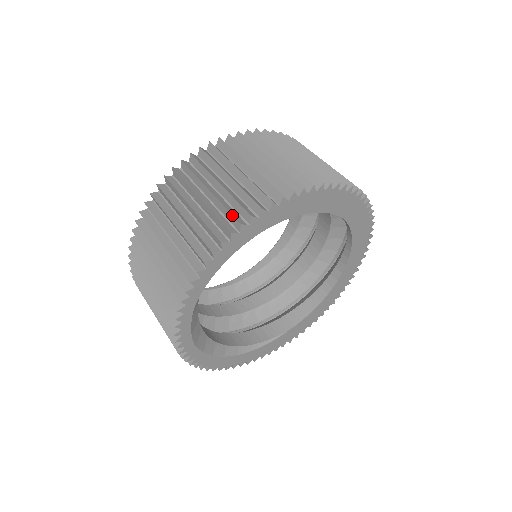
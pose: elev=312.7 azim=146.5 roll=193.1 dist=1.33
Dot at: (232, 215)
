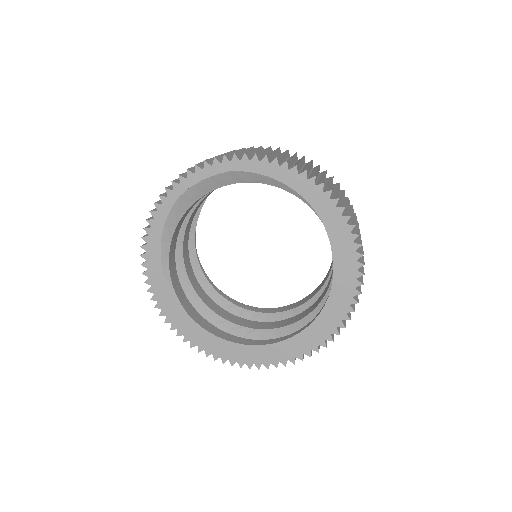
Dot at: (316, 174)
